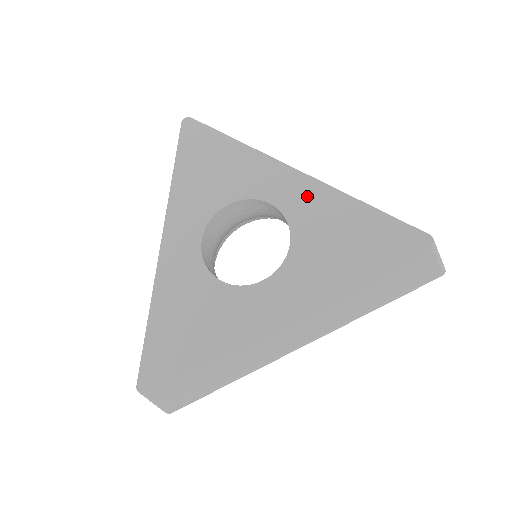
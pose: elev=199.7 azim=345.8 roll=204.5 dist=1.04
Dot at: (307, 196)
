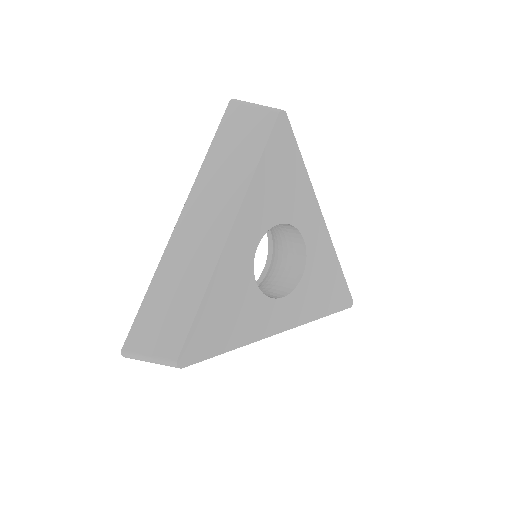
Dot at: (322, 245)
